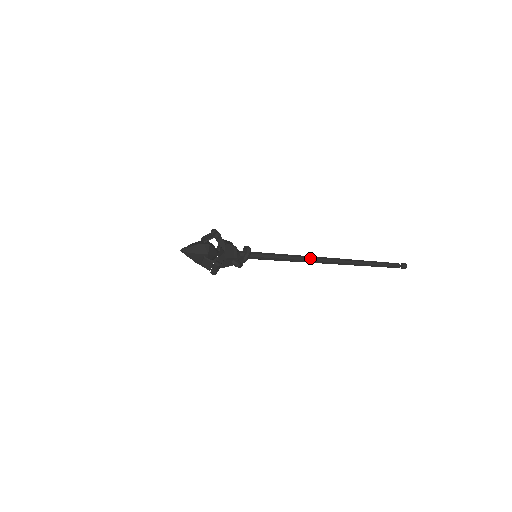
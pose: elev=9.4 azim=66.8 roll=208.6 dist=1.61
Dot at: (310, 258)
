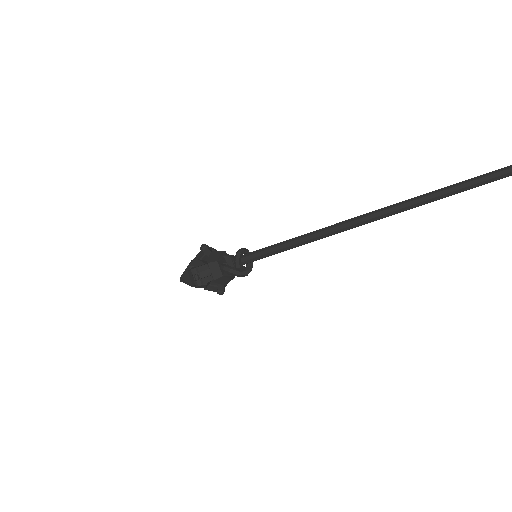
Dot at: (325, 228)
